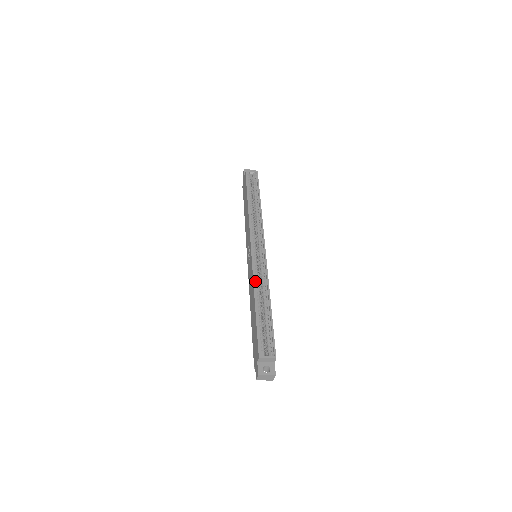
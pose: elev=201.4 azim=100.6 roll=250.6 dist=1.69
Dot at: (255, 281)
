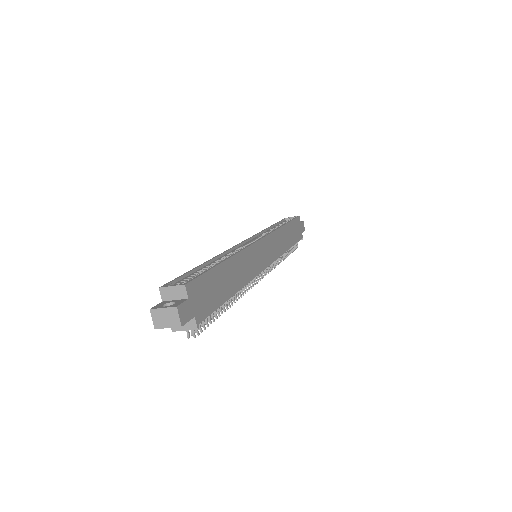
Dot at: (225, 254)
